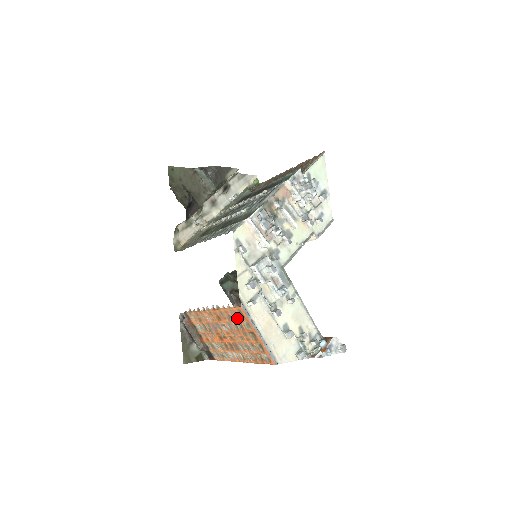
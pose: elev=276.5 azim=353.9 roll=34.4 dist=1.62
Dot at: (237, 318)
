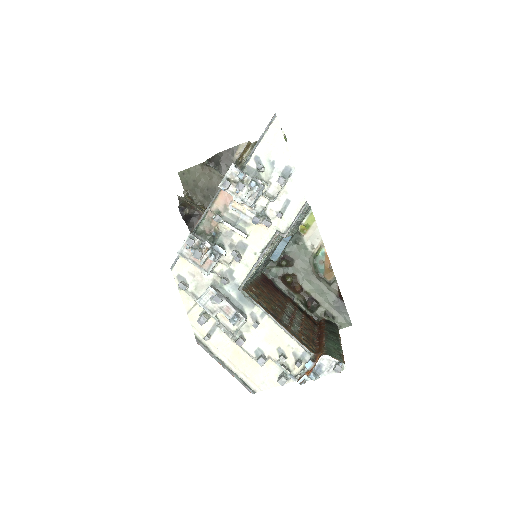
Dot at: occluded
